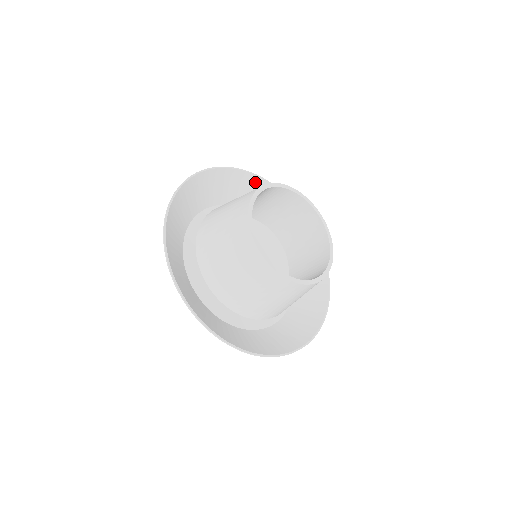
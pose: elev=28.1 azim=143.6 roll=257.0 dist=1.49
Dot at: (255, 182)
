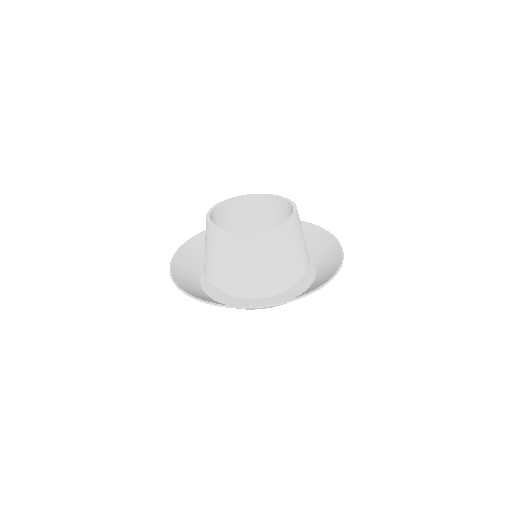
Dot at: occluded
